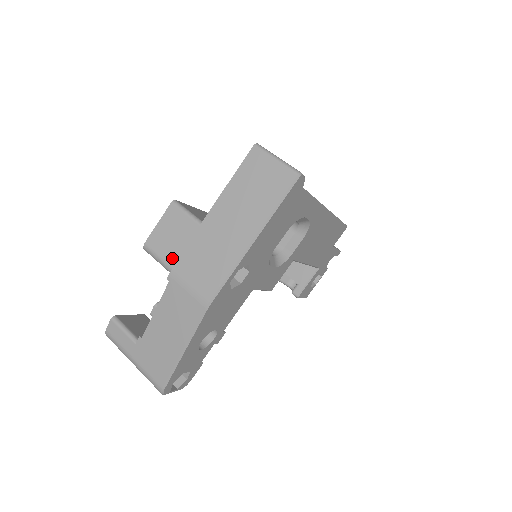
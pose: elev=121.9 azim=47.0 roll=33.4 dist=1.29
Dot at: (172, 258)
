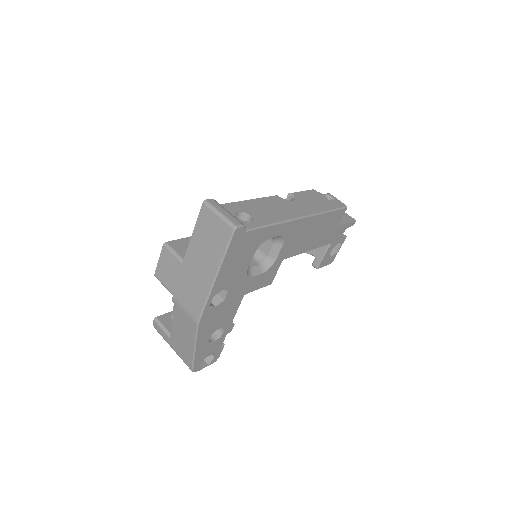
Dot at: (171, 287)
